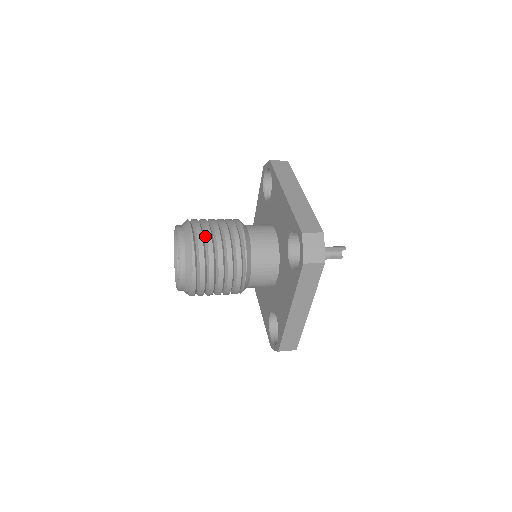
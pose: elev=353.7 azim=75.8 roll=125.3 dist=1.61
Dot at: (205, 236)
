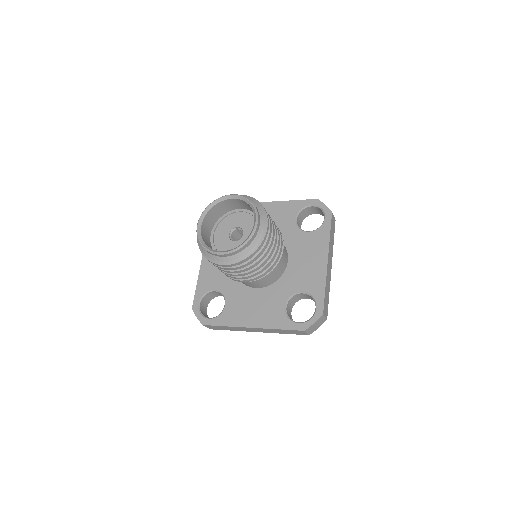
Dot at: occluded
